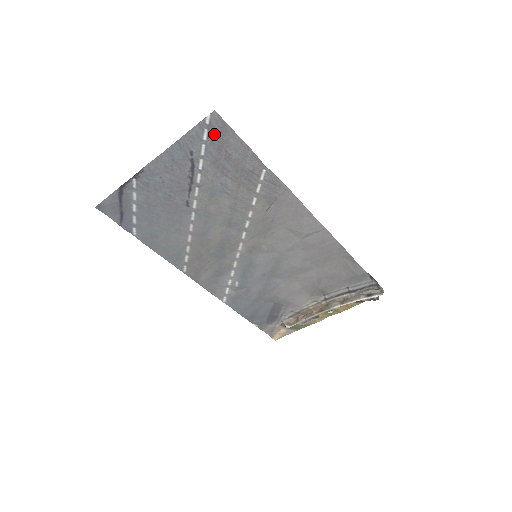
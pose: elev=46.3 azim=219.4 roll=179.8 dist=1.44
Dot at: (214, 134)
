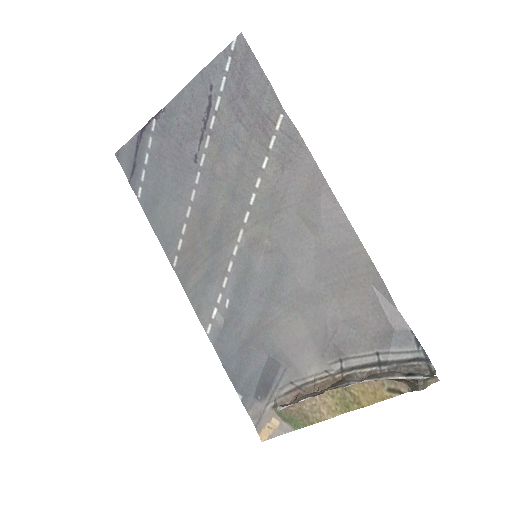
Dot at: (237, 63)
